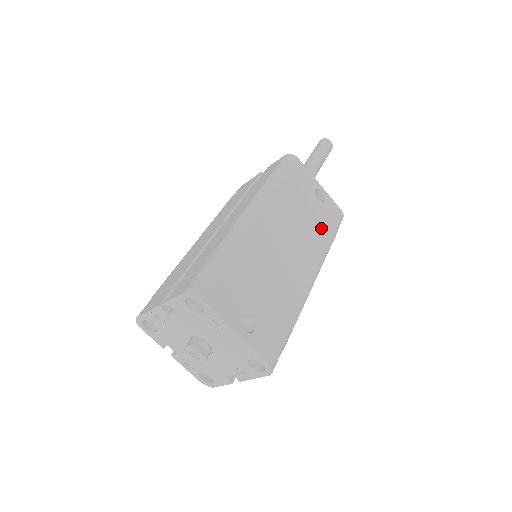
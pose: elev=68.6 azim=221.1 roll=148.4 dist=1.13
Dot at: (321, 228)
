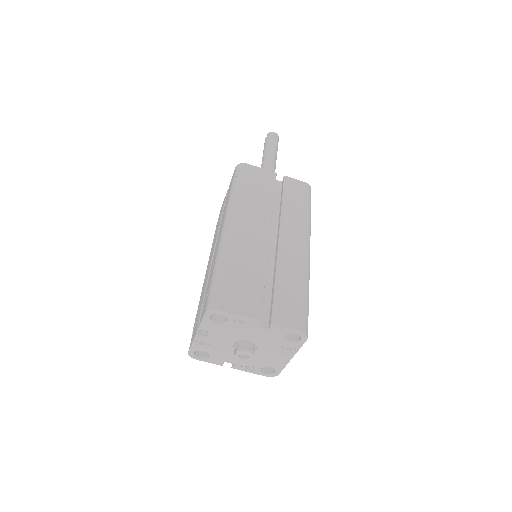
Dot at: occluded
